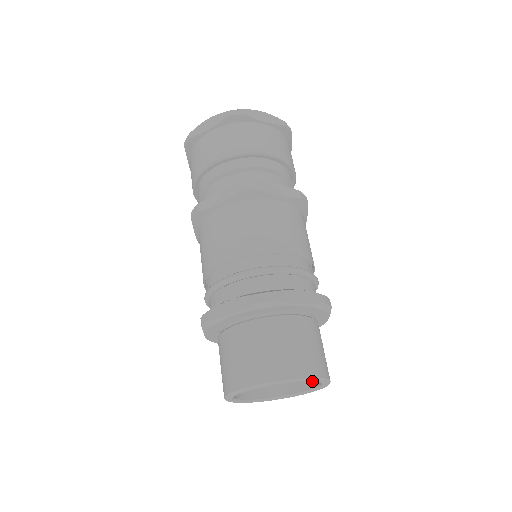
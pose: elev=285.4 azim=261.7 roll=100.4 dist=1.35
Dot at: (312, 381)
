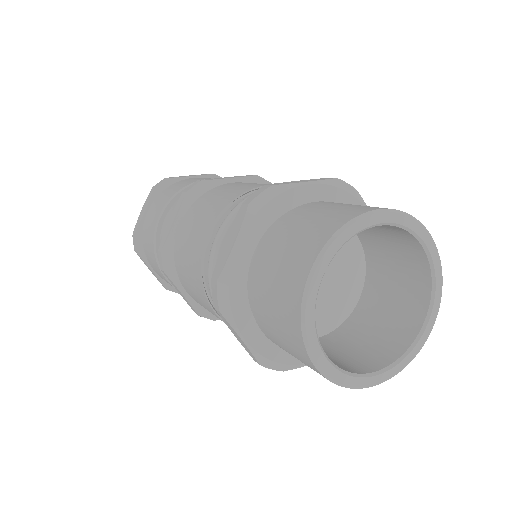
Dot at: (393, 222)
